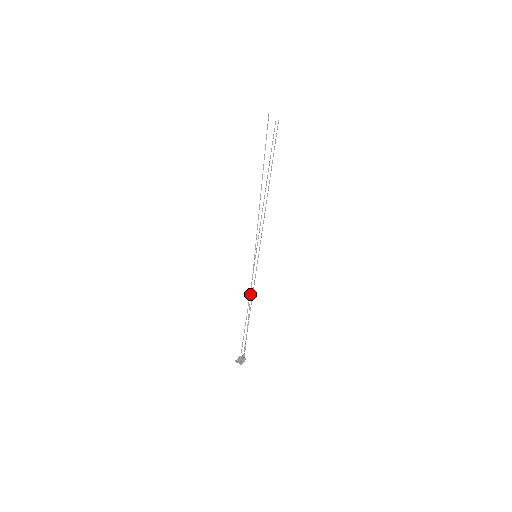
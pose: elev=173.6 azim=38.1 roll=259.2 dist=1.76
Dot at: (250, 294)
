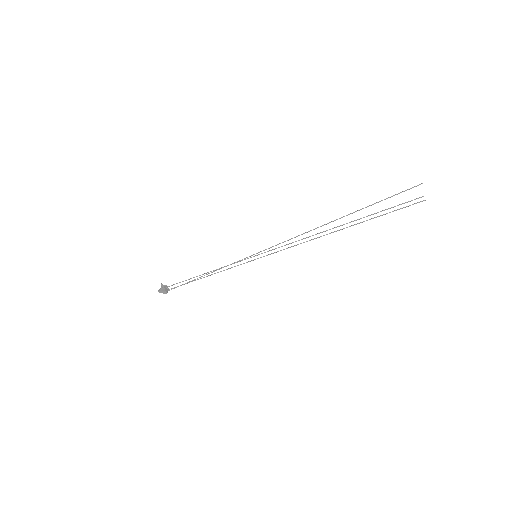
Dot at: (218, 269)
